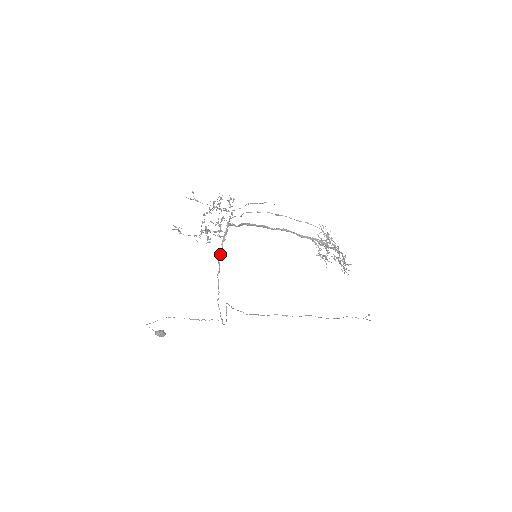
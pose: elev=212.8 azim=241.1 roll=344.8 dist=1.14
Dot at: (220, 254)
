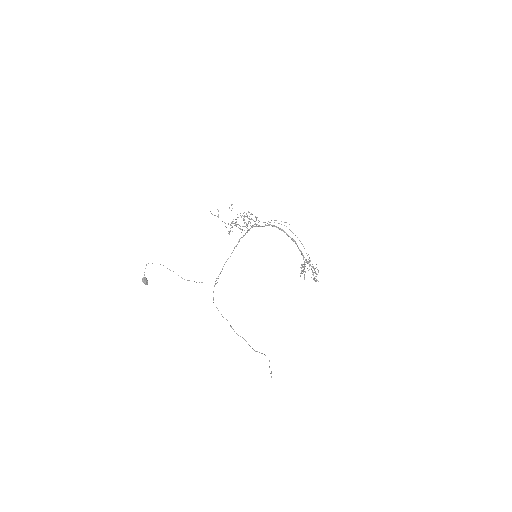
Dot at: (242, 237)
